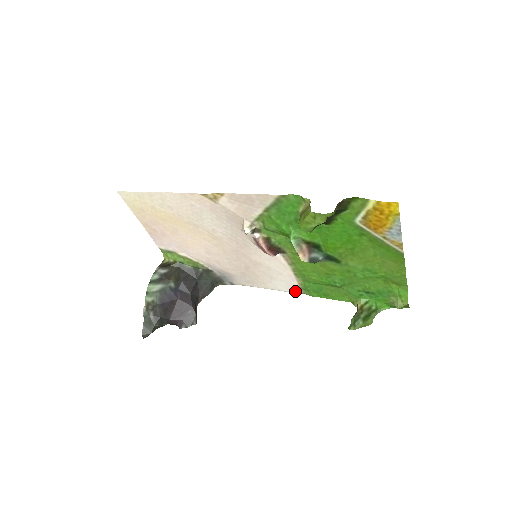
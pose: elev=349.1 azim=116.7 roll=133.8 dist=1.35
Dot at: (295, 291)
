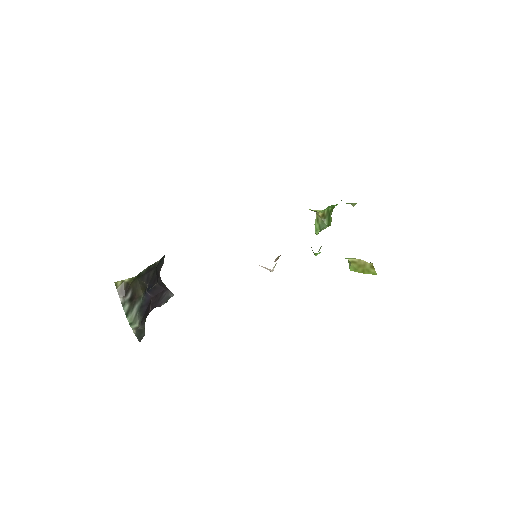
Dot at: occluded
